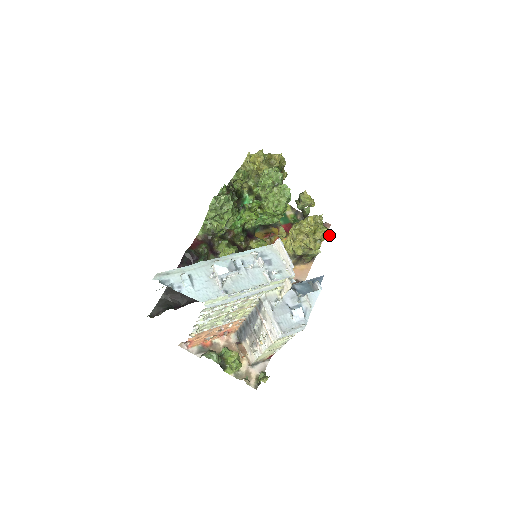
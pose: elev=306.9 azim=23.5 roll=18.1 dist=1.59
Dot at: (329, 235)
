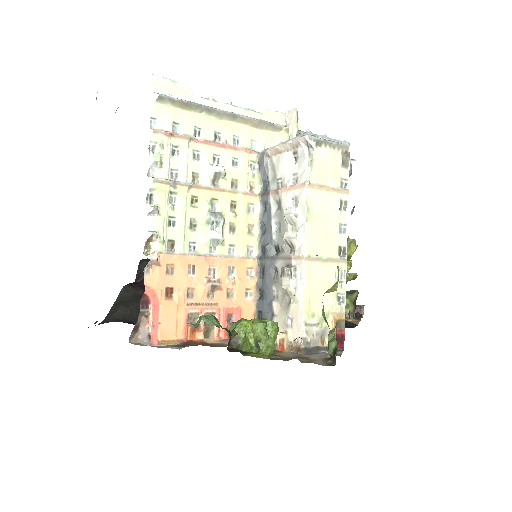
Dot at: (354, 243)
